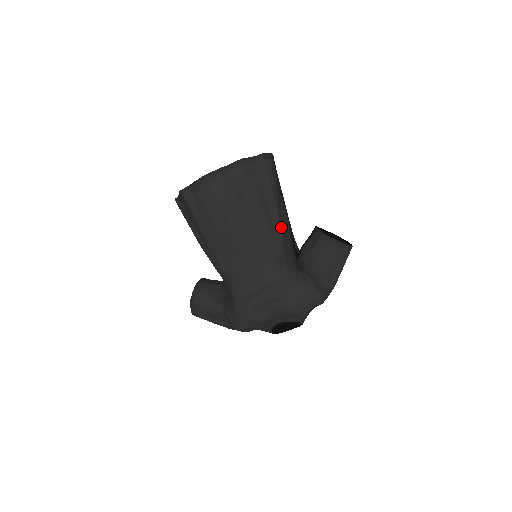
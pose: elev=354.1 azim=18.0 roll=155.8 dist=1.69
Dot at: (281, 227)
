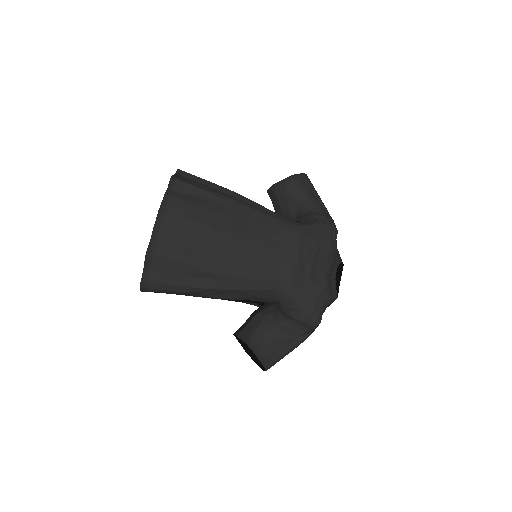
Dot at: (254, 202)
